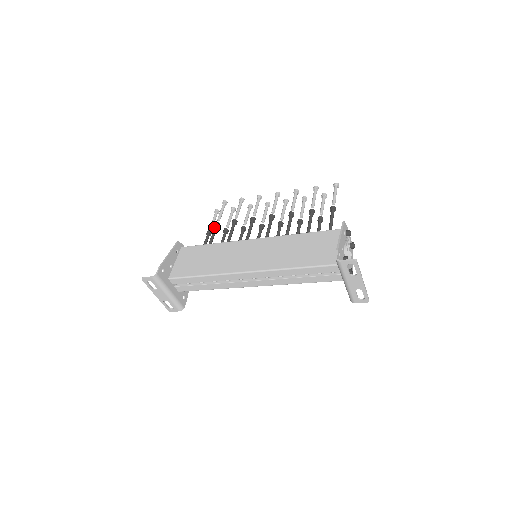
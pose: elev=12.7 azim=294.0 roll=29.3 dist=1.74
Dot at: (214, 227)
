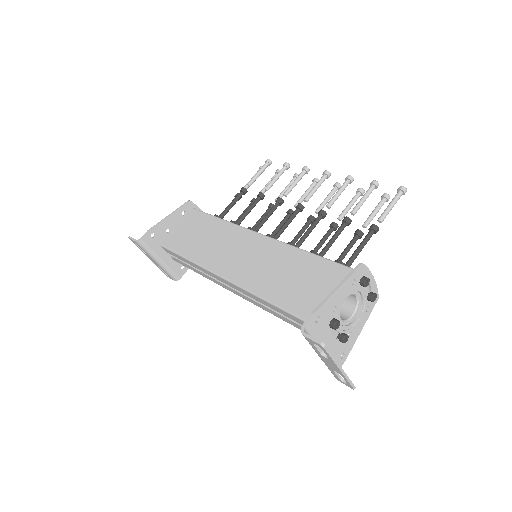
Dot at: (238, 194)
